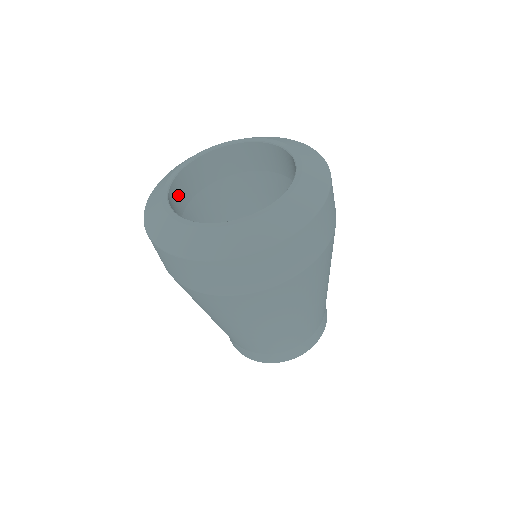
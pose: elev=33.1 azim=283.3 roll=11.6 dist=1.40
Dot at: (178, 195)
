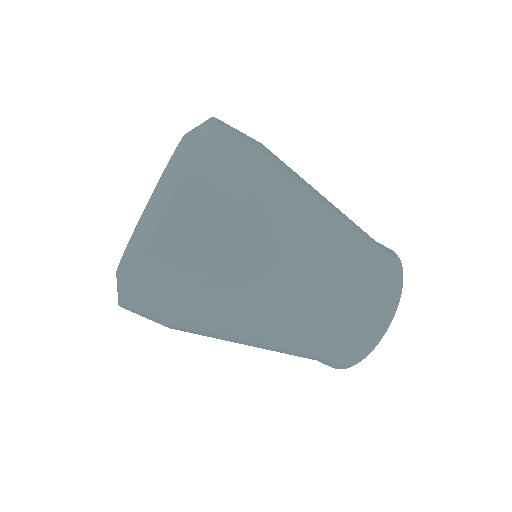
Dot at: occluded
